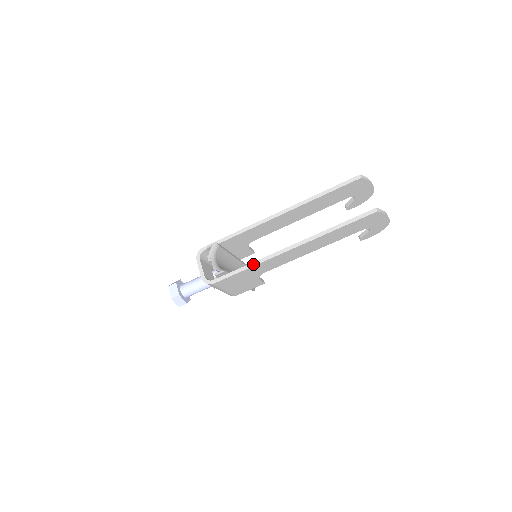
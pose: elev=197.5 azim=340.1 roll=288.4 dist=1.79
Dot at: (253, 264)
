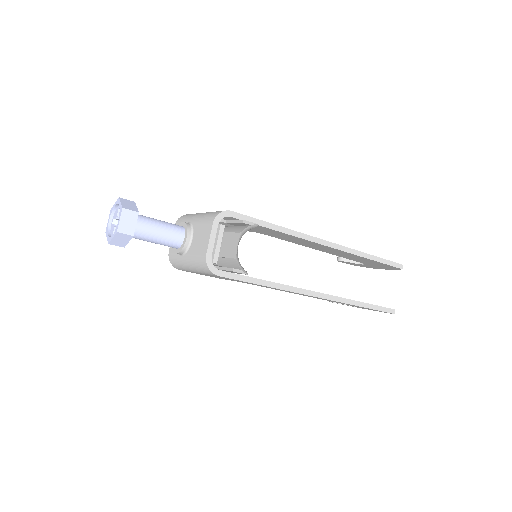
Dot at: (276, 285)
